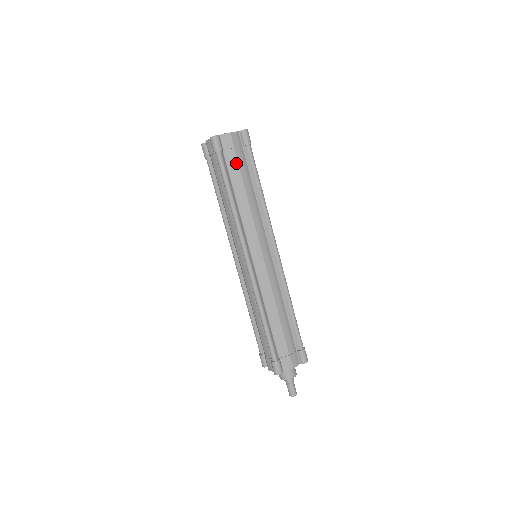
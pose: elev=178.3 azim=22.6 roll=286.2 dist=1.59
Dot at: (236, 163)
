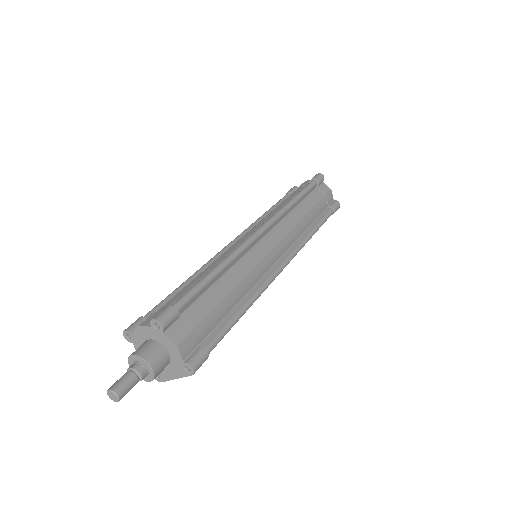
Dot at: (318, 200)
